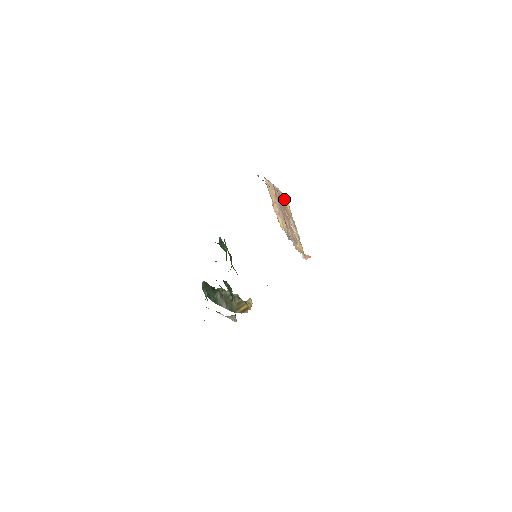
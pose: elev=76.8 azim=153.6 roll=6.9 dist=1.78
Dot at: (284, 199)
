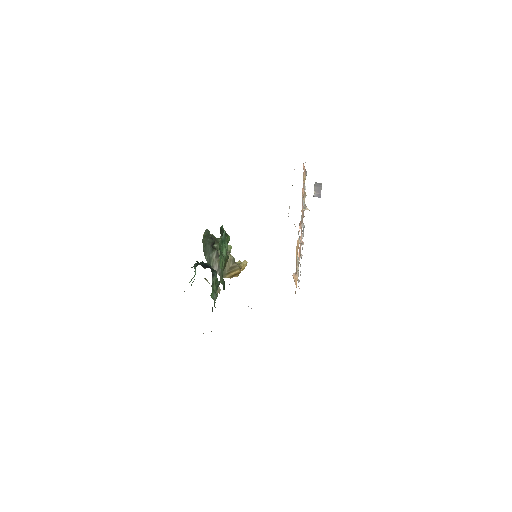
Dot at: occluded
